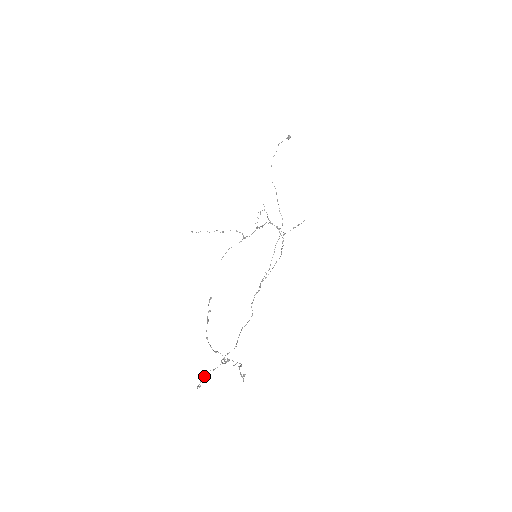
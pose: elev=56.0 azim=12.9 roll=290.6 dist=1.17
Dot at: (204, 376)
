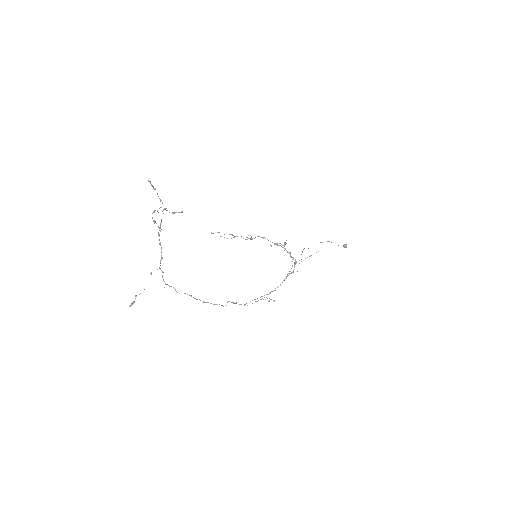
Dot at: occluded
